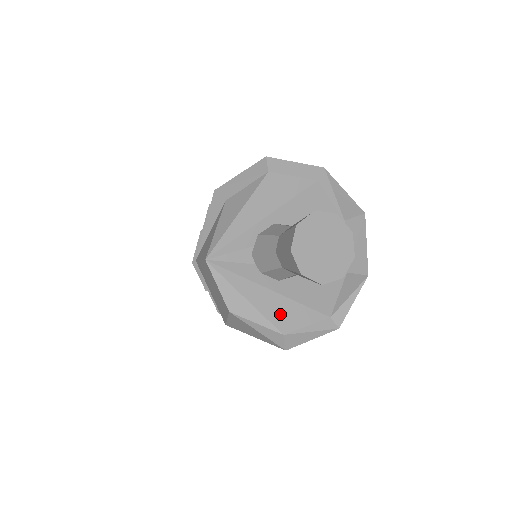
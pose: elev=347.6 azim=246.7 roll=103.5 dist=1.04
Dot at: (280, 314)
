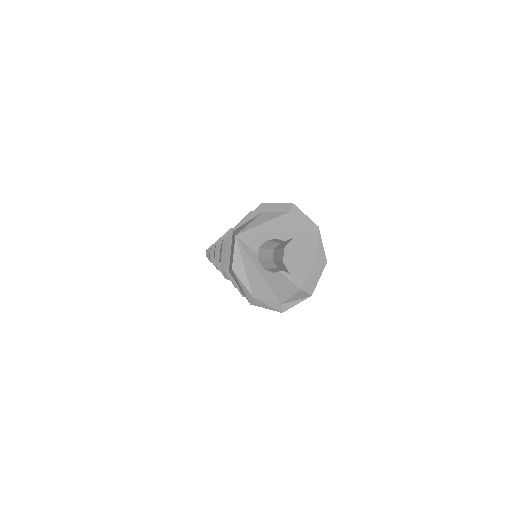
Dot at: (257, 286)
